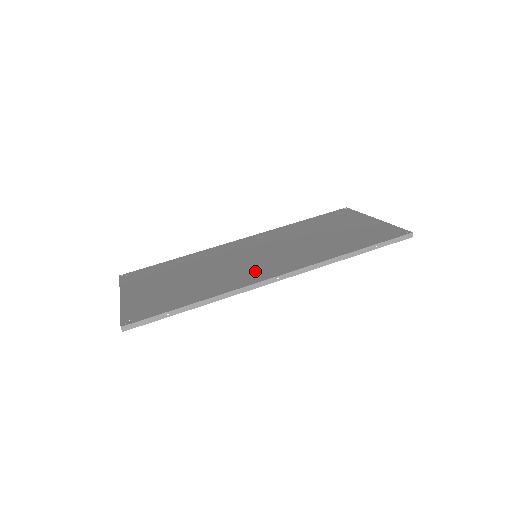
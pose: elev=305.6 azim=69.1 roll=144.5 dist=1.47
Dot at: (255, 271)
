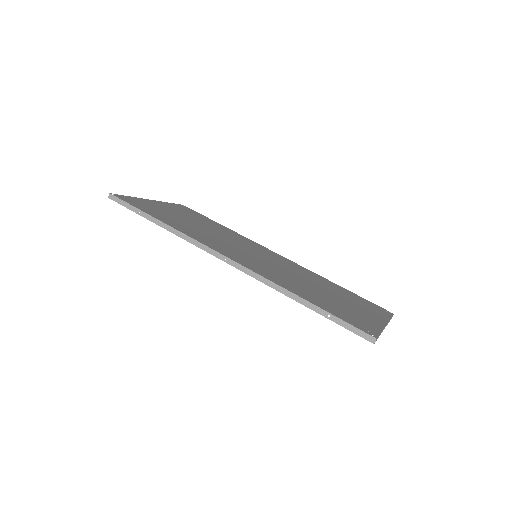
Dot at: (228, 249)
